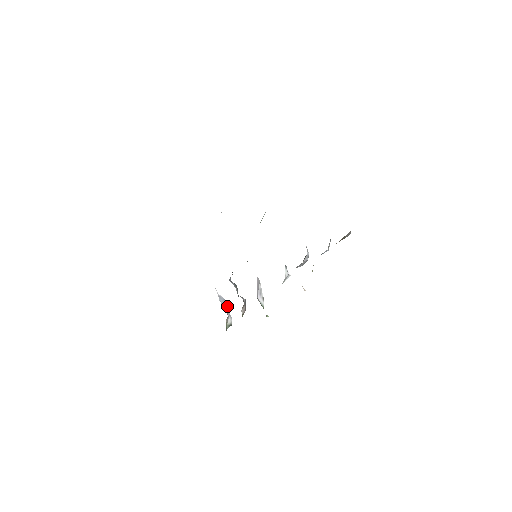
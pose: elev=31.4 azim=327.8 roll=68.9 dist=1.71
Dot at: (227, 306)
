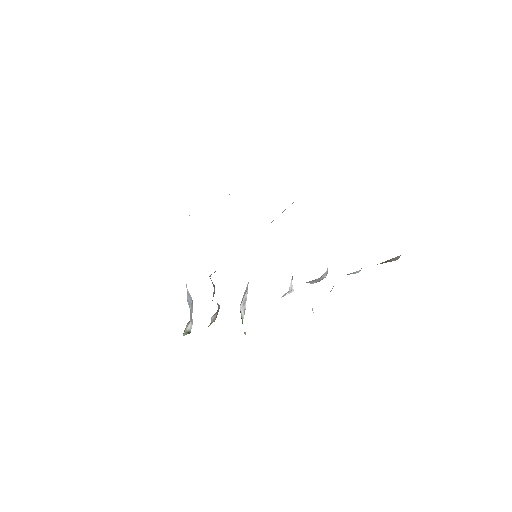
Dot at: (192, 309)
